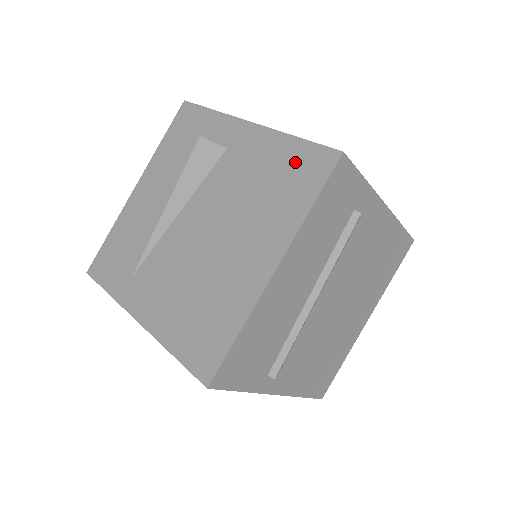
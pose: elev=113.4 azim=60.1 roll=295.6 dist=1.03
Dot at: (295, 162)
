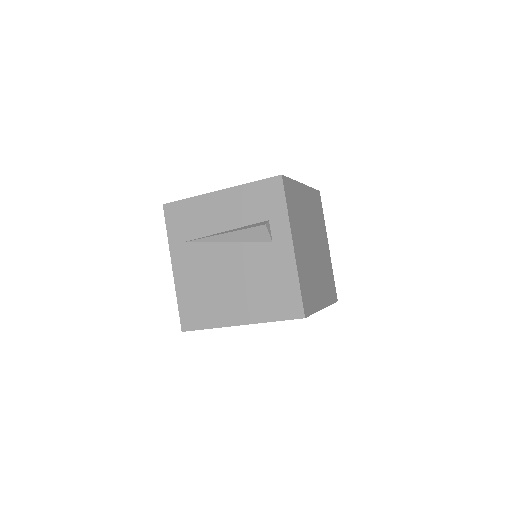
Dot at: (288, 295)
